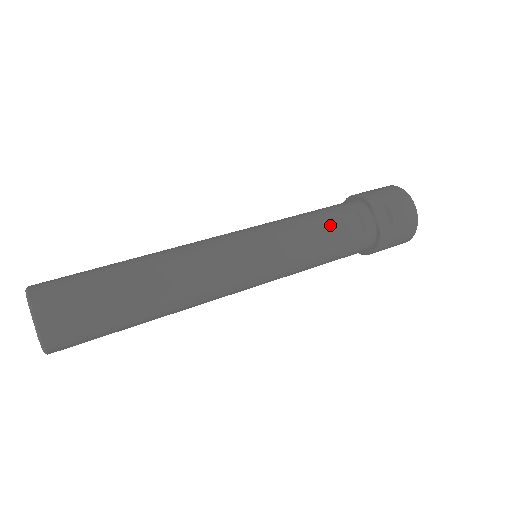
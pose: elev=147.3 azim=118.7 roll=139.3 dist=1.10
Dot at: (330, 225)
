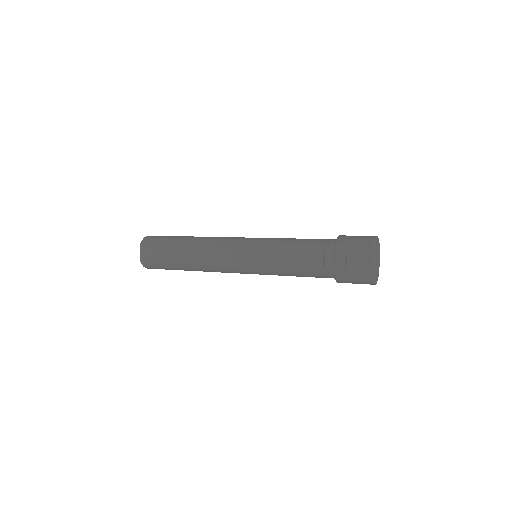
Dot at: (299, 255)
